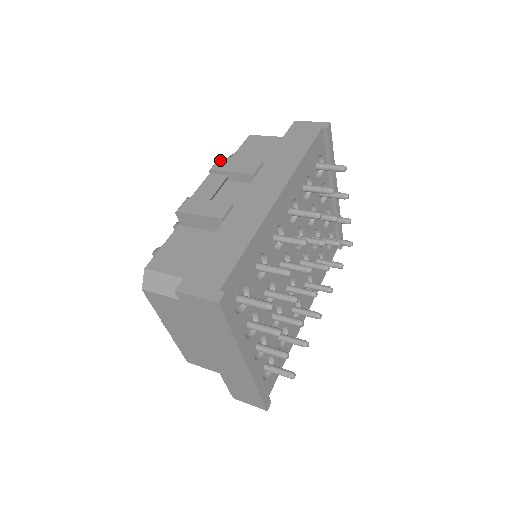
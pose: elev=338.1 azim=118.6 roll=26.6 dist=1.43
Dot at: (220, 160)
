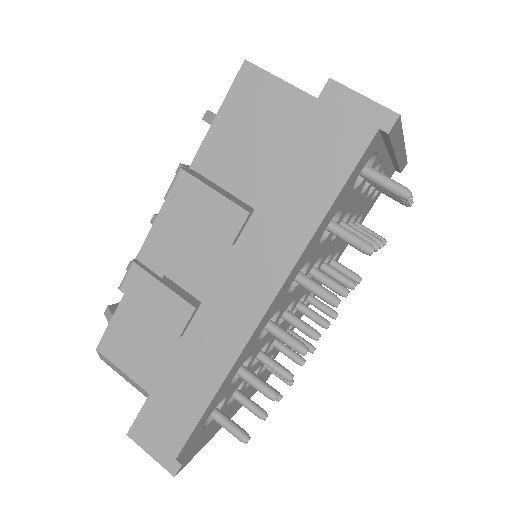
Dot at: (180, 178)
